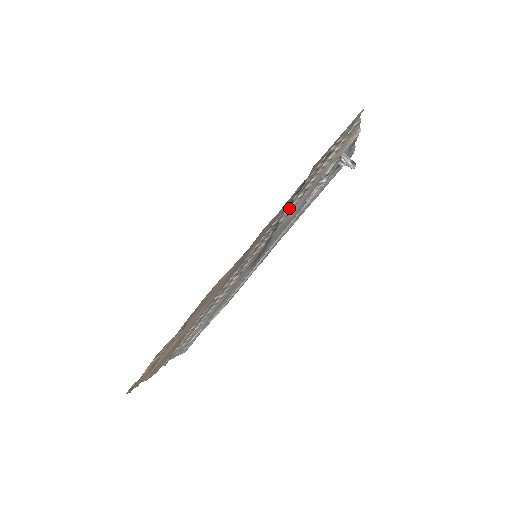
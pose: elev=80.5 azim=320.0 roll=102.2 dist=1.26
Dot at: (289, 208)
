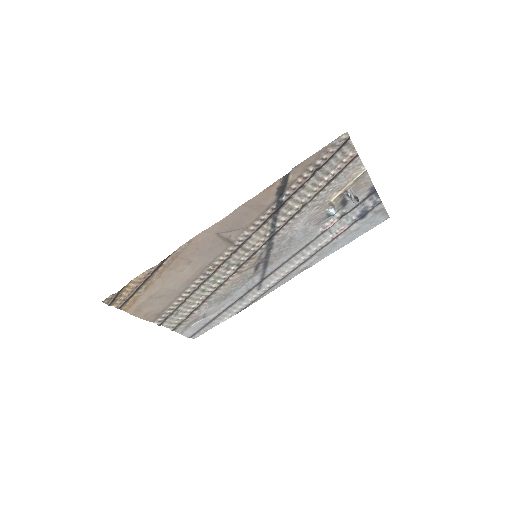
Dot at: (286, 215)
